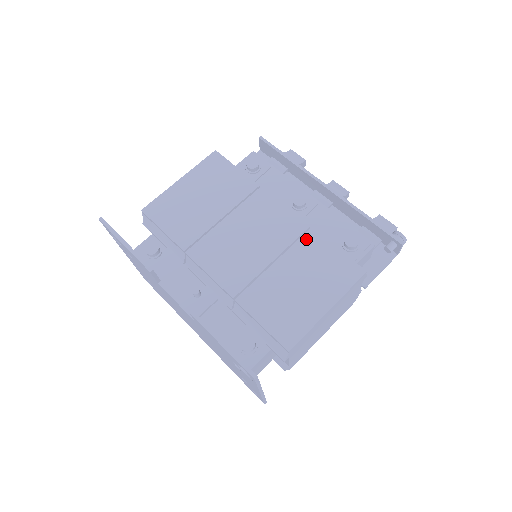
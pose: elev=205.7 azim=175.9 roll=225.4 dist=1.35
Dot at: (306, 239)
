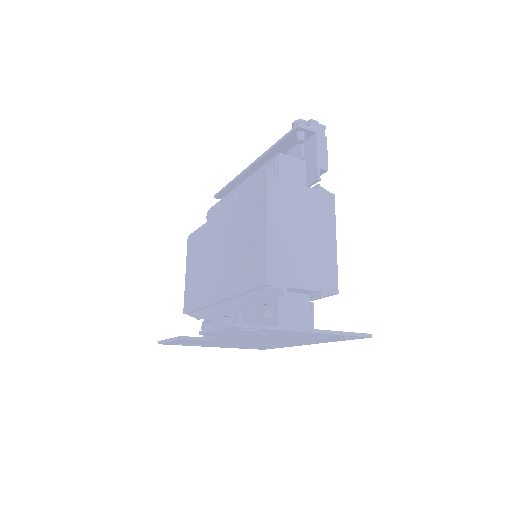
Dot at: (236, 211)
